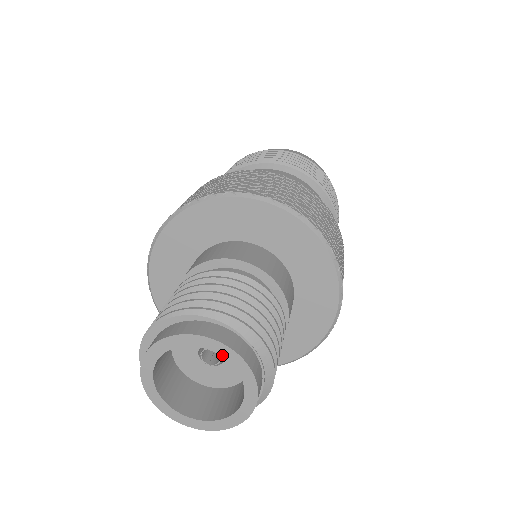
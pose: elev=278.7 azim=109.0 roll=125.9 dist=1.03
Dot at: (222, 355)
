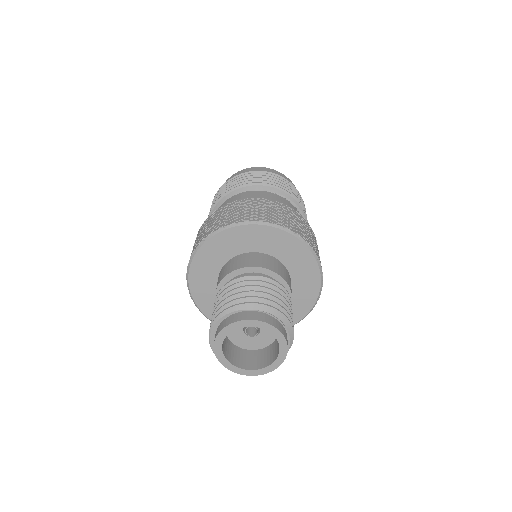
Dot at: (245, 326)
